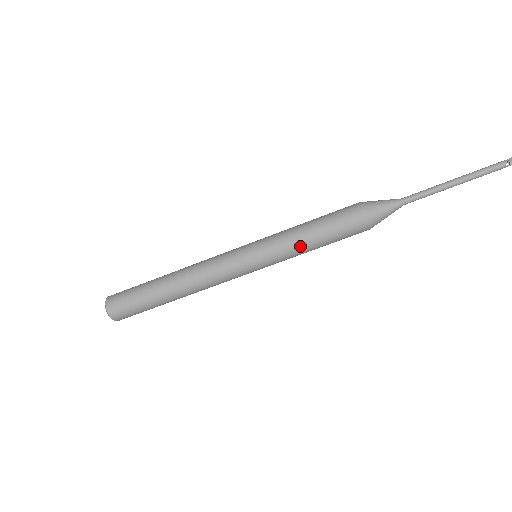
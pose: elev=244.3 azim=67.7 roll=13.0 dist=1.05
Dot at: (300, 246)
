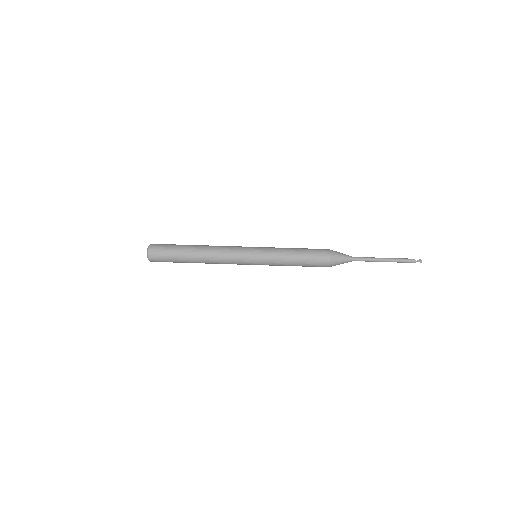
Dot at: (286, 253)
